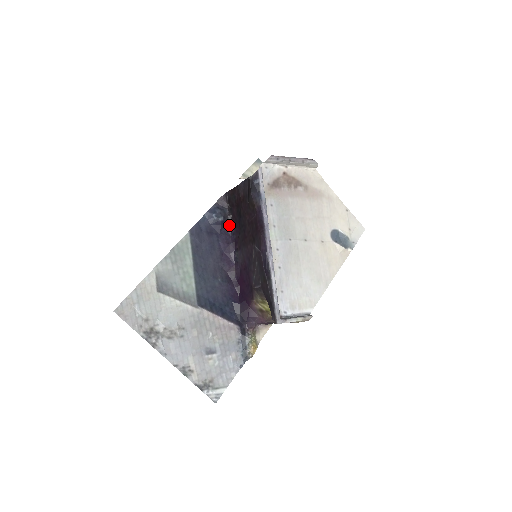
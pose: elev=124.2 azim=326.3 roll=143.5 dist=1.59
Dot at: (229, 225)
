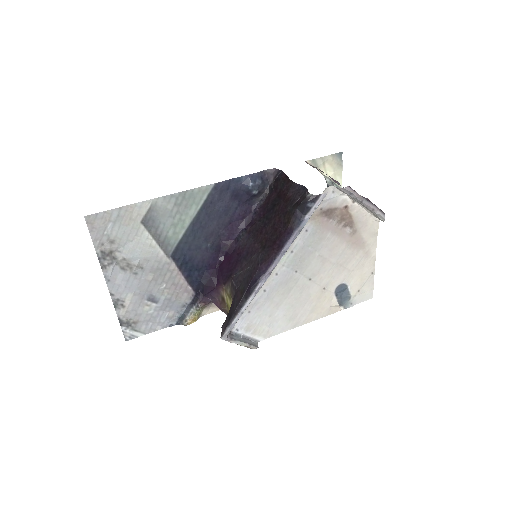
Dot at: (259, 201)
